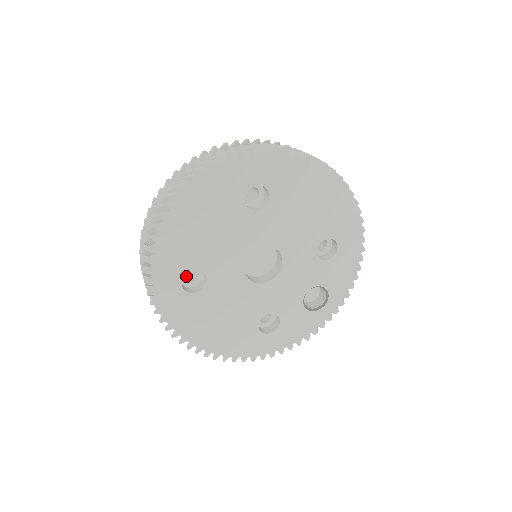
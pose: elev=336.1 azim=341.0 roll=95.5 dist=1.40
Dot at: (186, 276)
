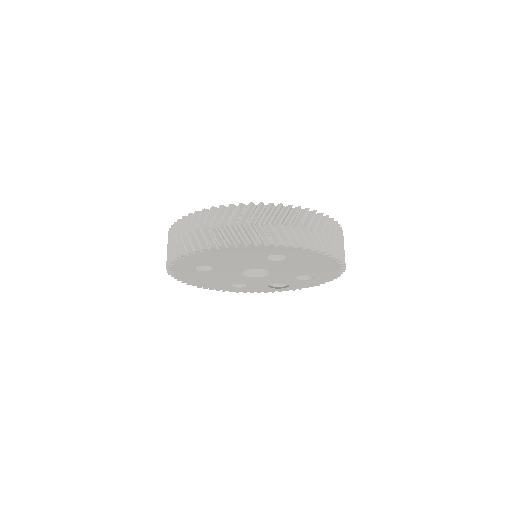
Dot at: occluded
